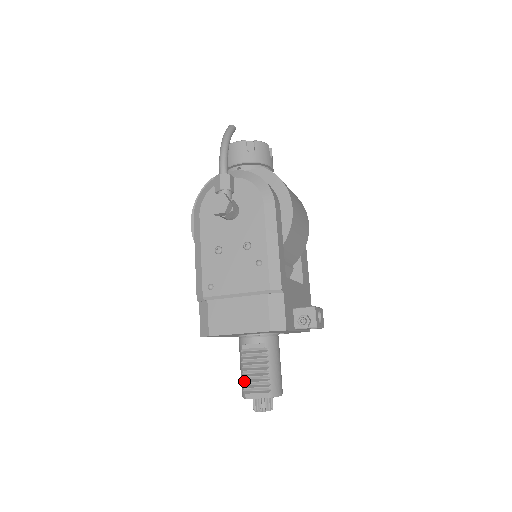
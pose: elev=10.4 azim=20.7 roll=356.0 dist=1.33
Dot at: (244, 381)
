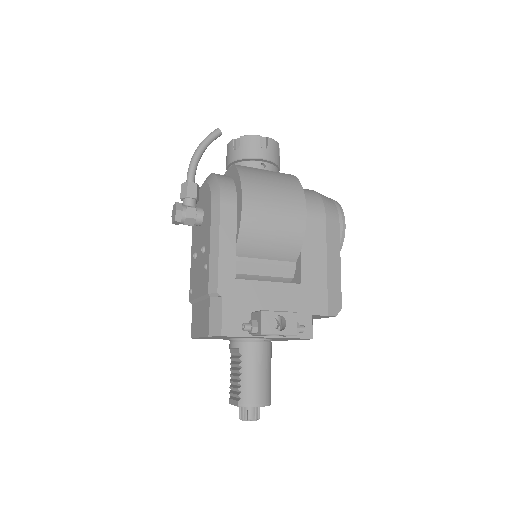
Dot at: (230, 386)
